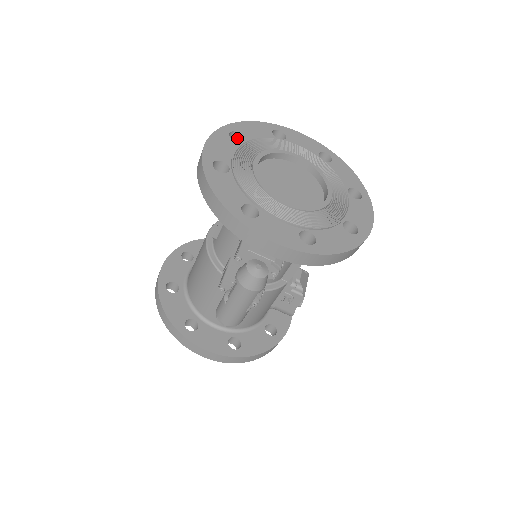
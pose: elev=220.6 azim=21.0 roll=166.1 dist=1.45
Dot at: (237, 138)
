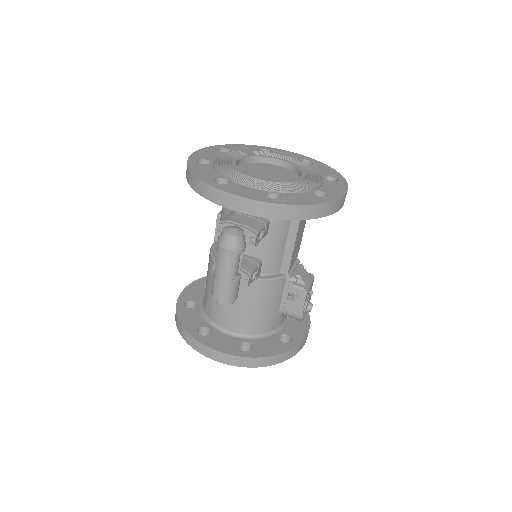
Dot at: occluded
